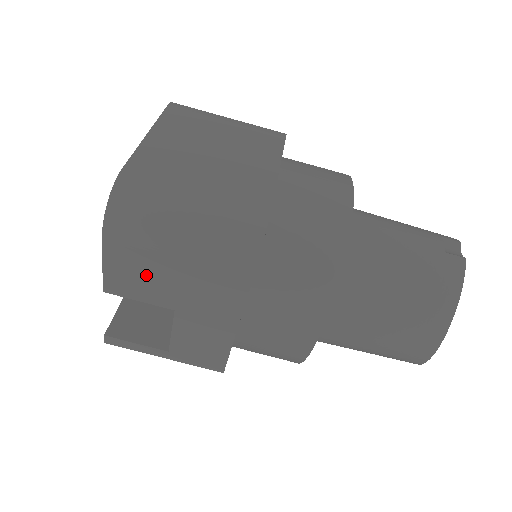
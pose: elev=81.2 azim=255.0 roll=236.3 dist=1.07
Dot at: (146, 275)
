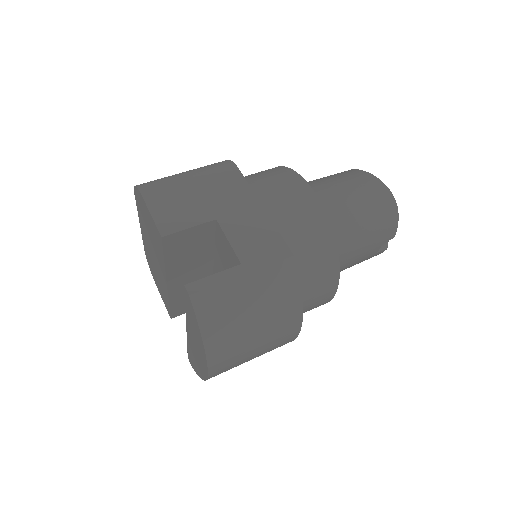
Dot at: (181, 204)
